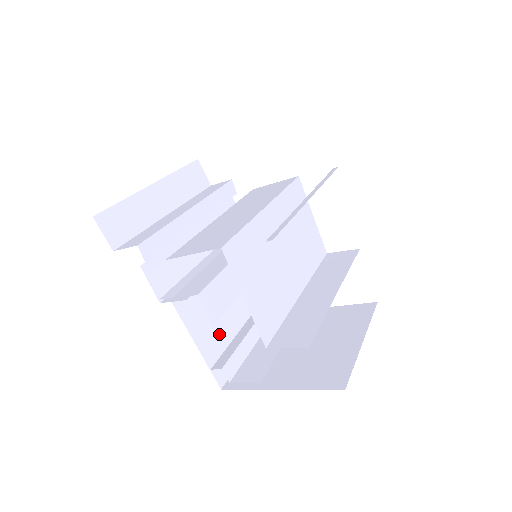
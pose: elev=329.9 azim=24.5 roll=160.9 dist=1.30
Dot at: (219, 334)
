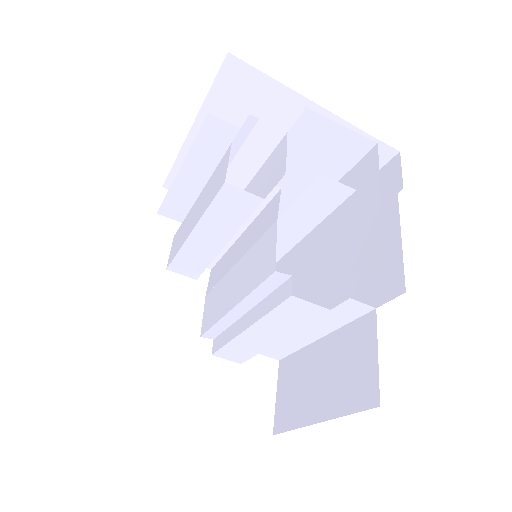
Dot at: occluded
